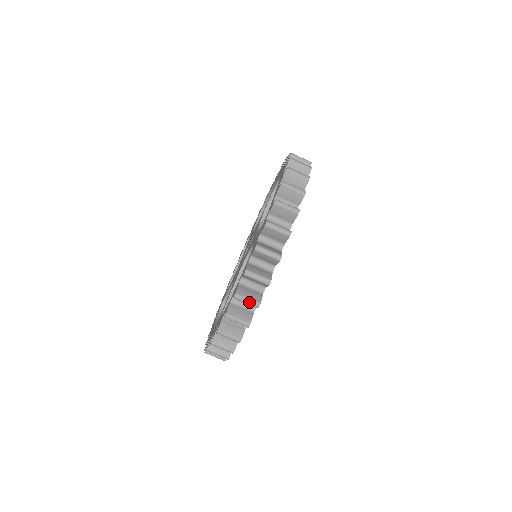
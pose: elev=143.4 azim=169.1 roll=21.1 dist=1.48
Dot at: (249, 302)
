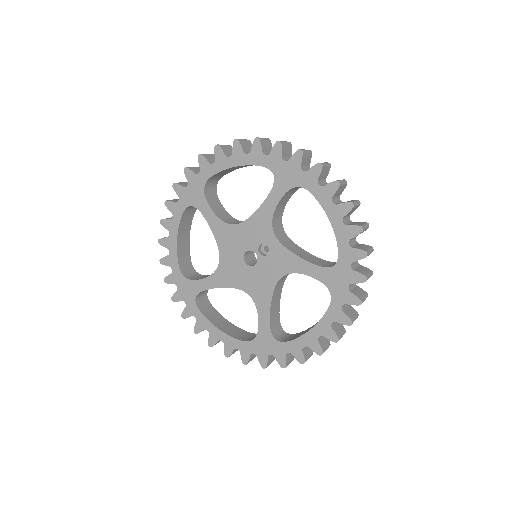
Dot at: occluded
